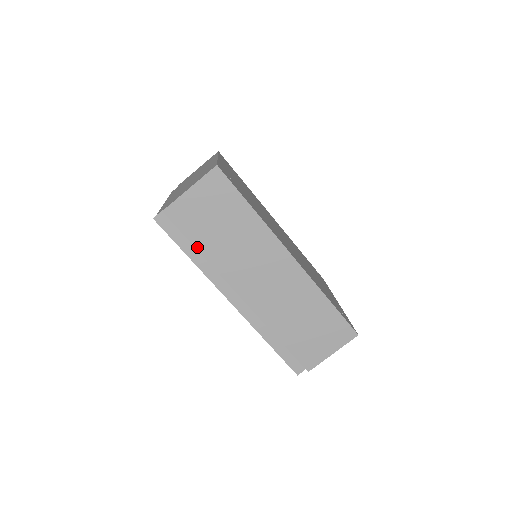
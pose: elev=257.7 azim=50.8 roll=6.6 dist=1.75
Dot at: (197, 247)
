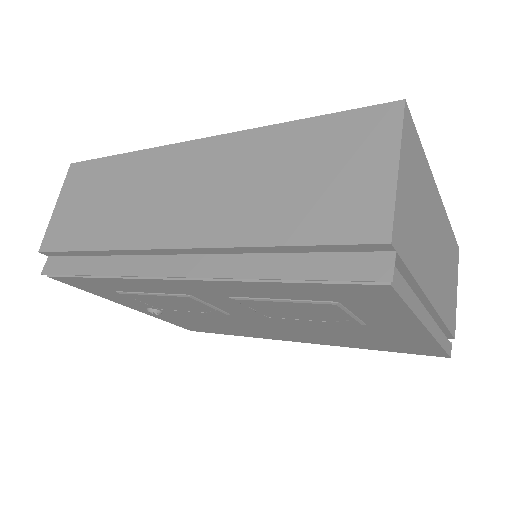
Dot at: (85, 249)
